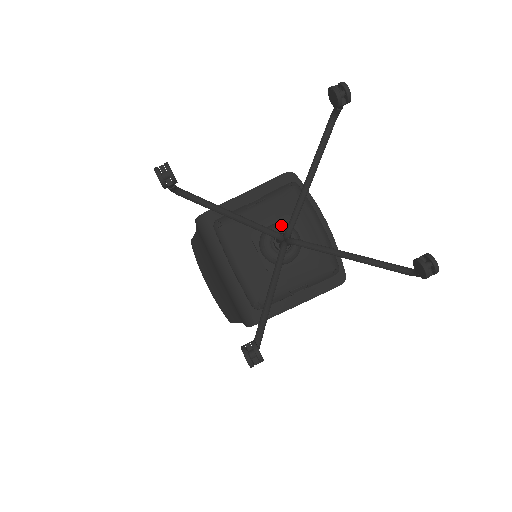
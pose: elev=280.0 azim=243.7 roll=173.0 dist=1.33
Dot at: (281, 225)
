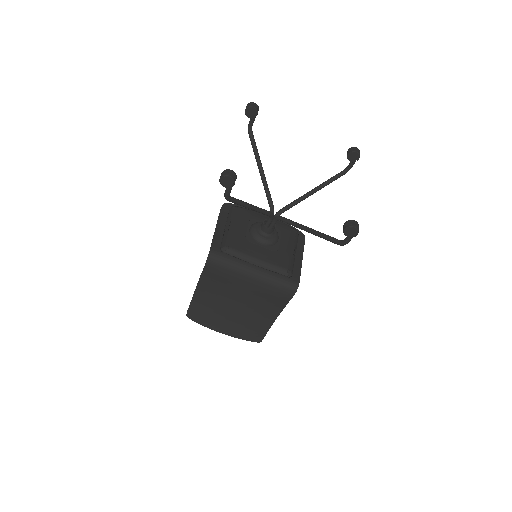
Dot at: (255, 223)
